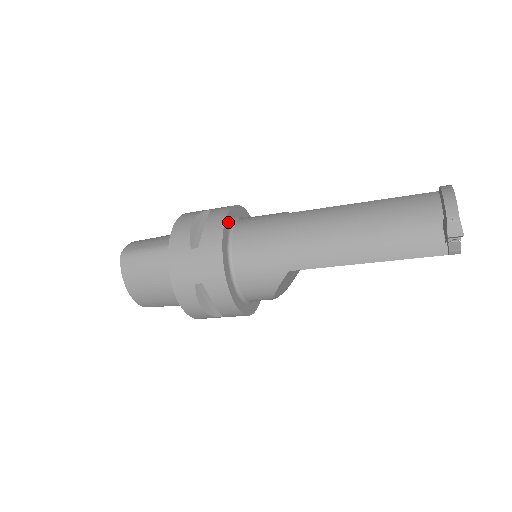
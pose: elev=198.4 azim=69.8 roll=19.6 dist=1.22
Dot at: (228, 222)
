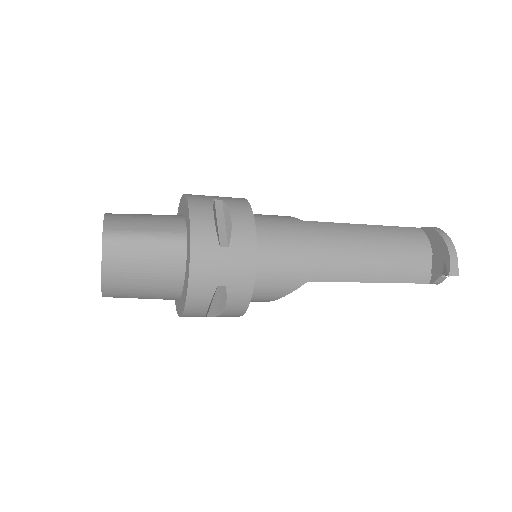
Dot at: occluded
